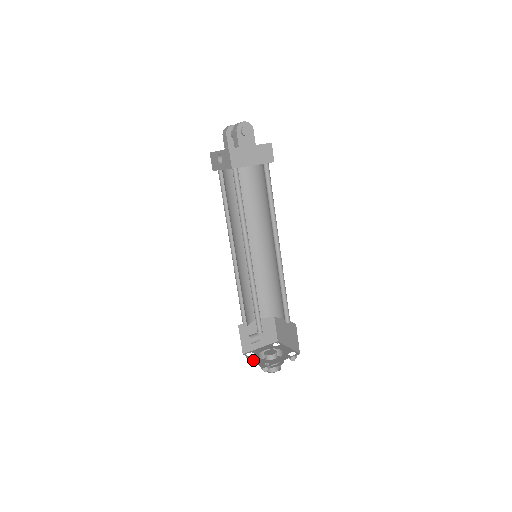
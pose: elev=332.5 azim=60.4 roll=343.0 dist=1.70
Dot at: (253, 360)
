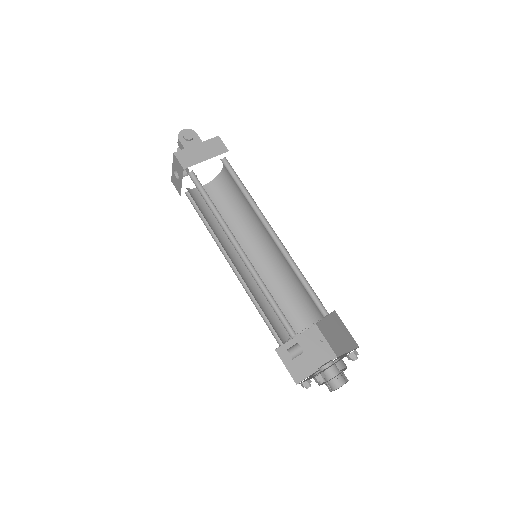
Dot at: (305, 380)
